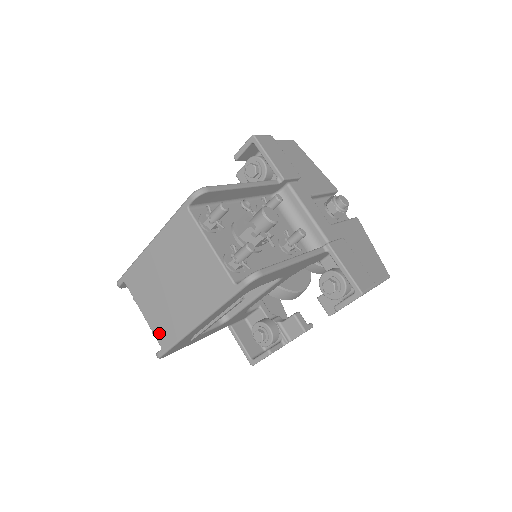
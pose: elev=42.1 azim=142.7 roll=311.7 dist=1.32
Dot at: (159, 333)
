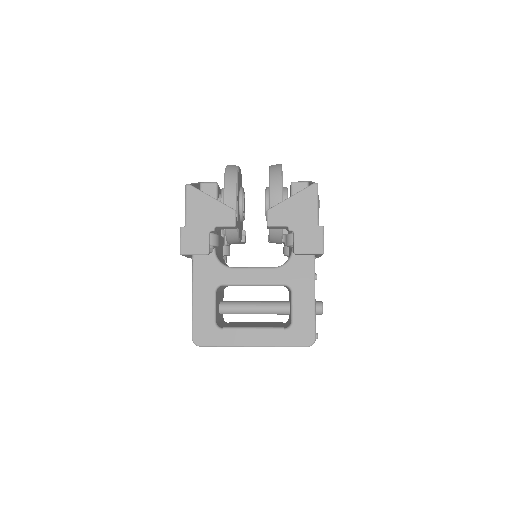
Dot at: occluded
